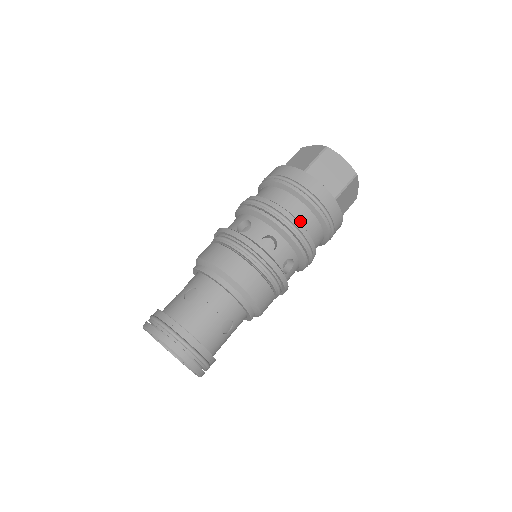
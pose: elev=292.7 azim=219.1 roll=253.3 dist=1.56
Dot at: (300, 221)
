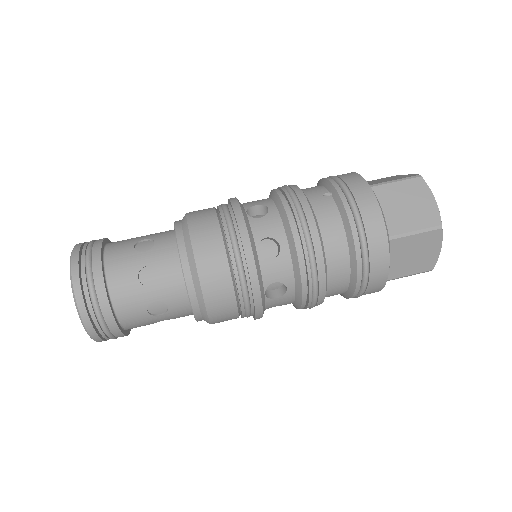
Dot at: (328, 288)
